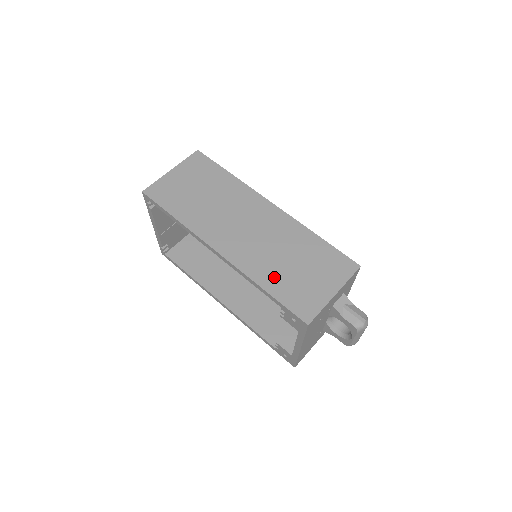
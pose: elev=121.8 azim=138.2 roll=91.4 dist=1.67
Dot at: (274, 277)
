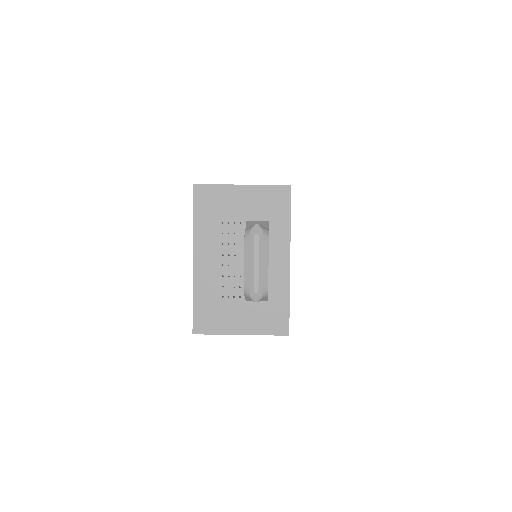
Dot at: occluded
